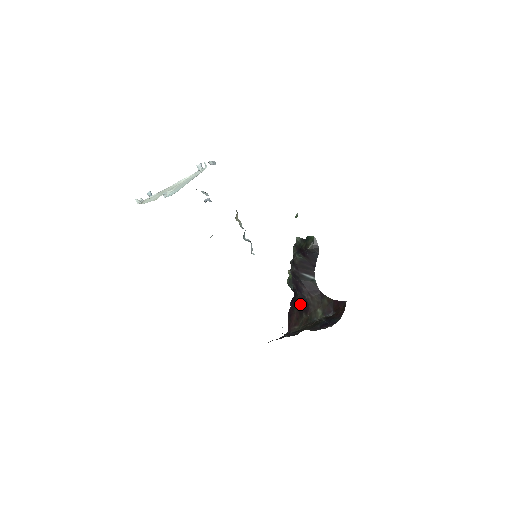
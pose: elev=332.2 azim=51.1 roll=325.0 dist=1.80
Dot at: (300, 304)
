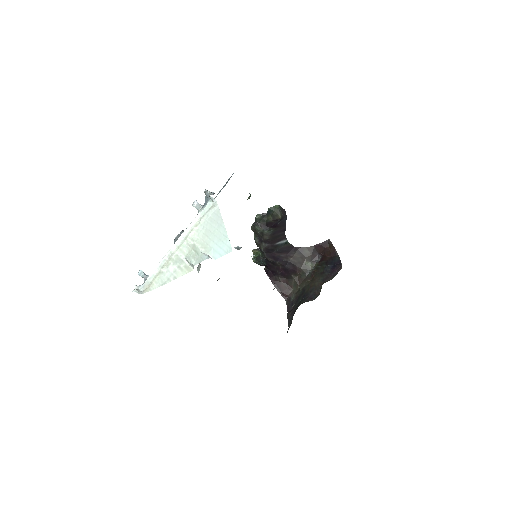
Dot at: (284, 270)
